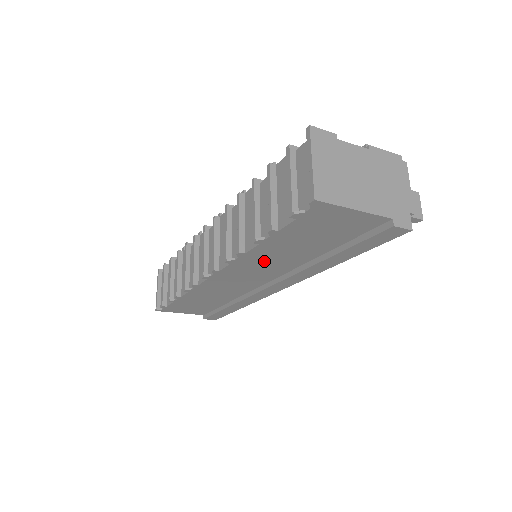
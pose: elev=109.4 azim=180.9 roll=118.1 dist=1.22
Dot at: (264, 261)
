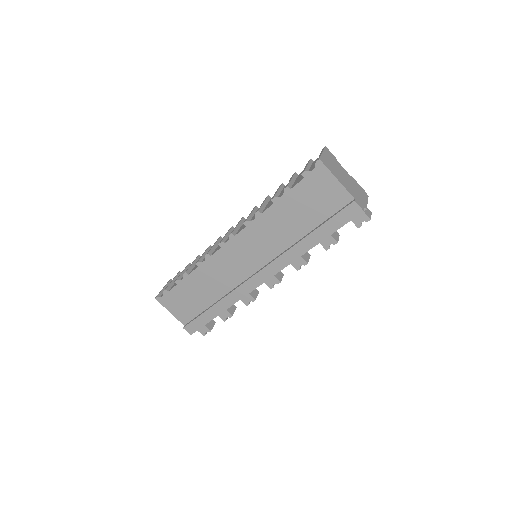
Dot at: (268, 231)
